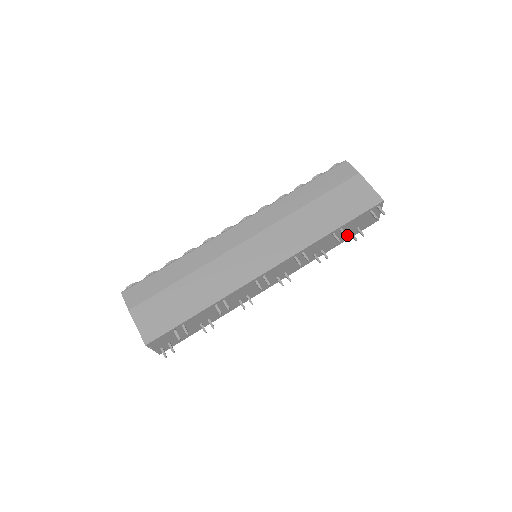
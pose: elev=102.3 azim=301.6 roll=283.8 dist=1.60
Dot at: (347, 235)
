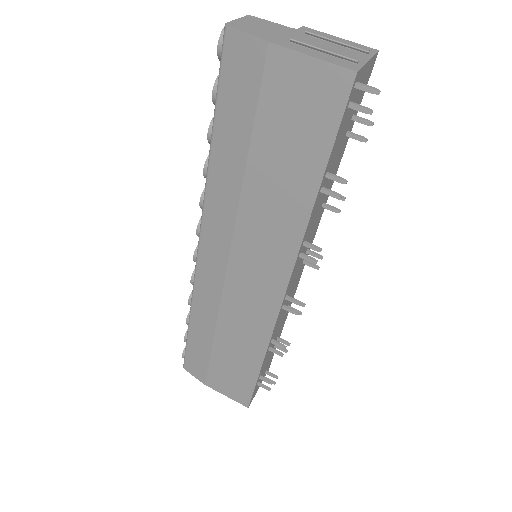
Dot at: (345, 138)
